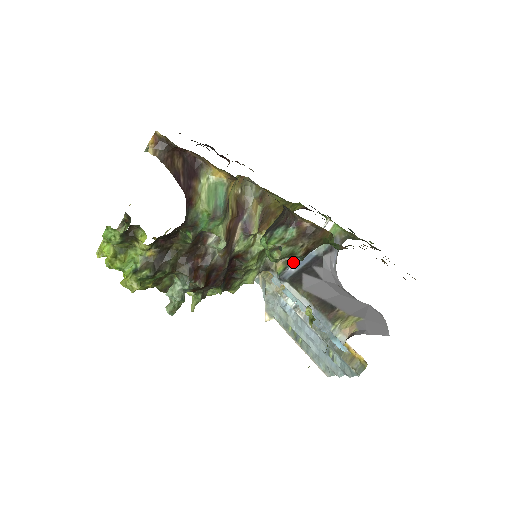
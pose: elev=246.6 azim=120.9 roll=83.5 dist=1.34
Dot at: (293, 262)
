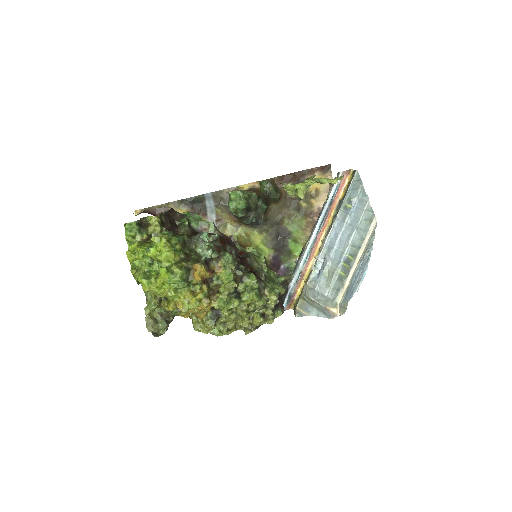
Dot at: occluded
